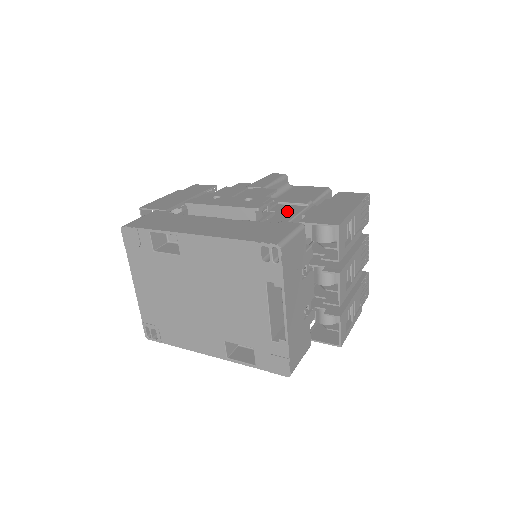
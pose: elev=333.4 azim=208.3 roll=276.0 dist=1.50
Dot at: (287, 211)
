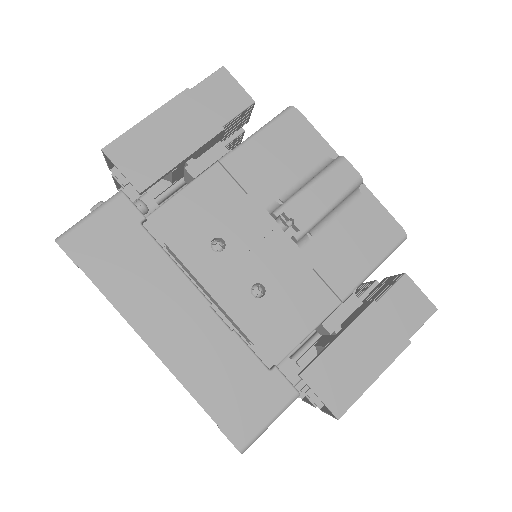
Dot at: (307, 307)
